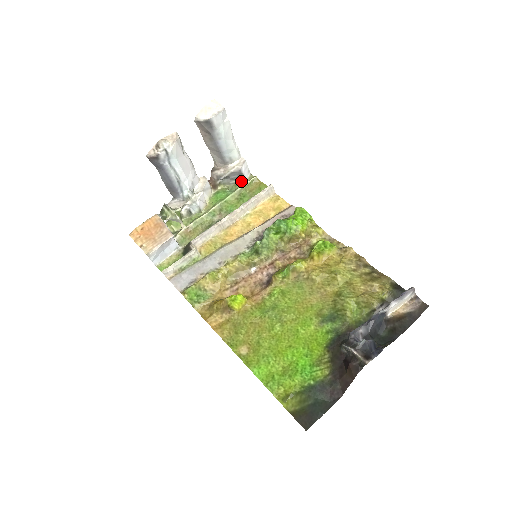
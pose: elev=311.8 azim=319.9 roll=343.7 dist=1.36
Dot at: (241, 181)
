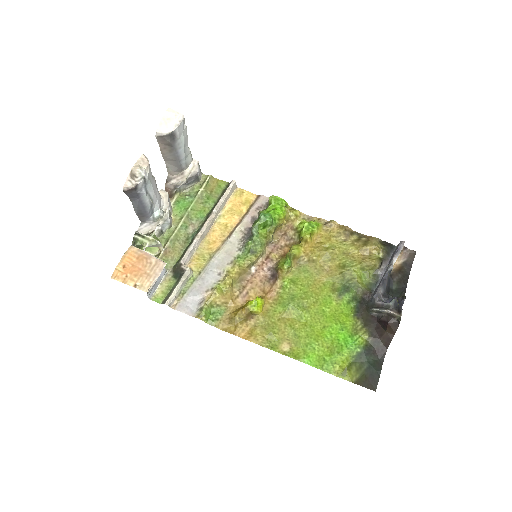
Dot at: (196, 183)
